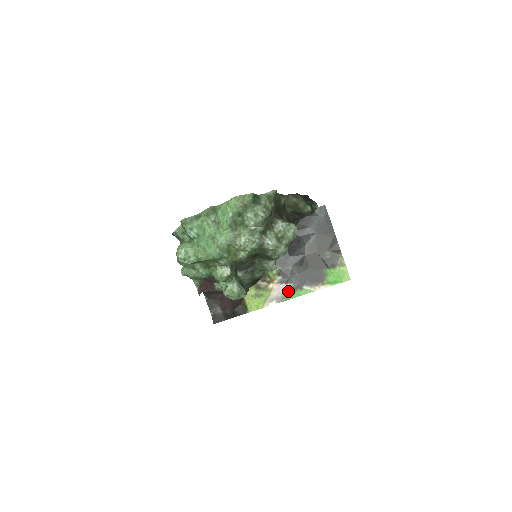
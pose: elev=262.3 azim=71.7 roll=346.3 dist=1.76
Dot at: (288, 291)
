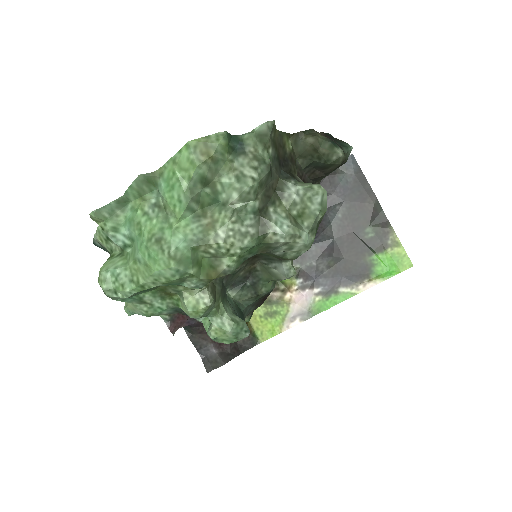
Dot at: (316, 300)
